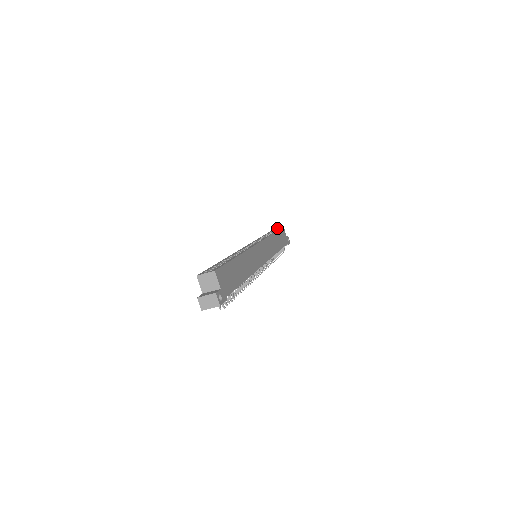
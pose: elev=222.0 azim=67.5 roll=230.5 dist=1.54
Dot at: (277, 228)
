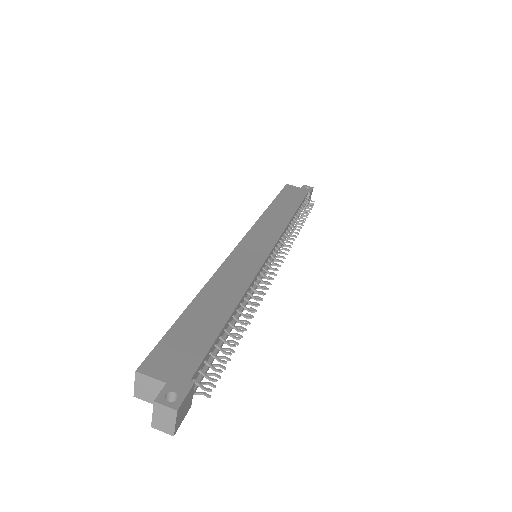
Dot at: occluded
